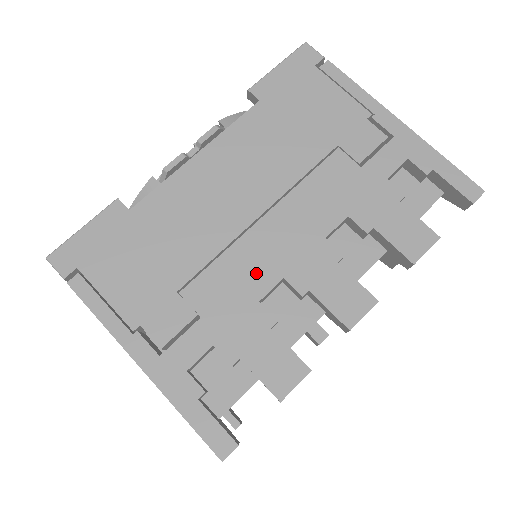
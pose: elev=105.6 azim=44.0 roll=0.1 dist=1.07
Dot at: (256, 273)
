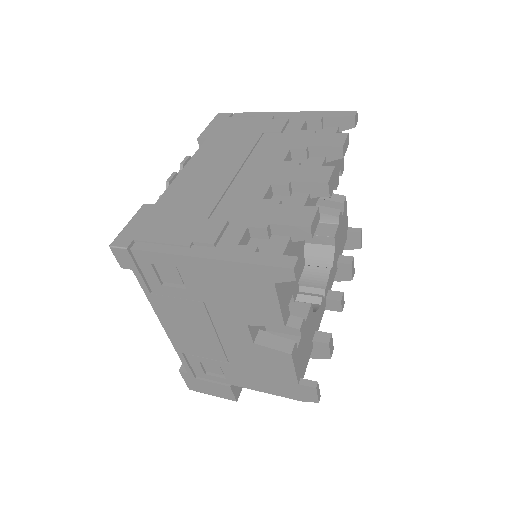
Dot at: (252, 190)
